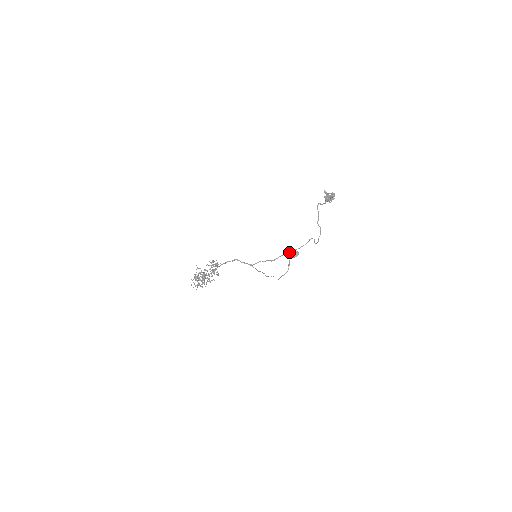
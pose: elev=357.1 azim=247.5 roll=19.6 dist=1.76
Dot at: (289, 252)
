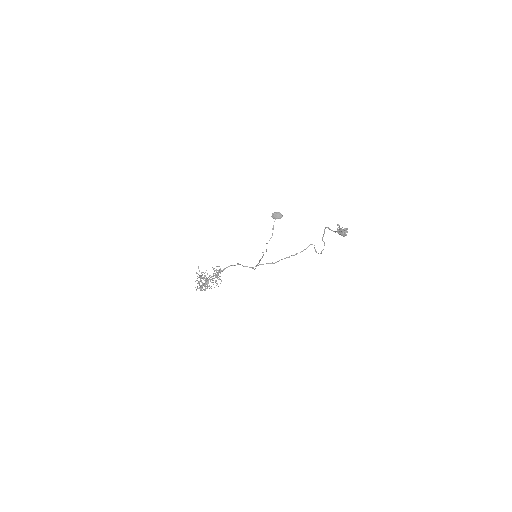
Dot at: (273, 214)
